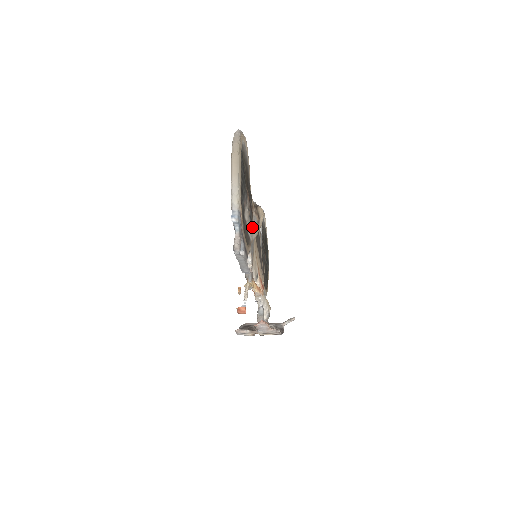
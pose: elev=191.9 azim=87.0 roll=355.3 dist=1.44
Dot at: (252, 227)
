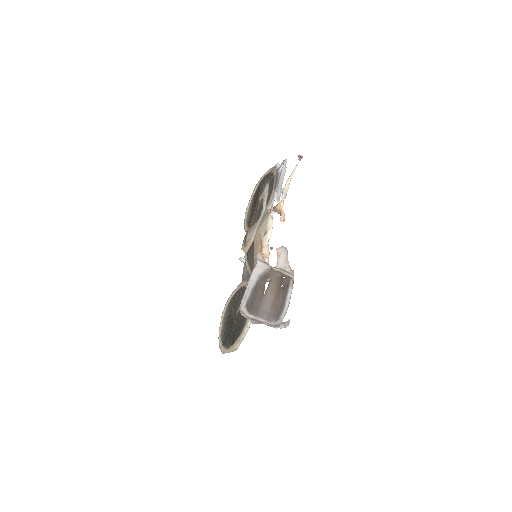
Dot at: occluded
